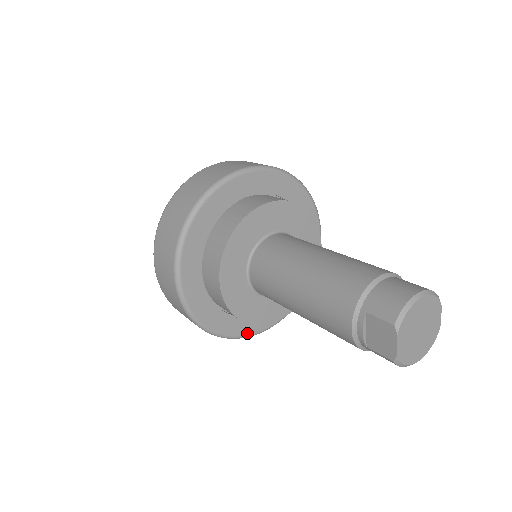
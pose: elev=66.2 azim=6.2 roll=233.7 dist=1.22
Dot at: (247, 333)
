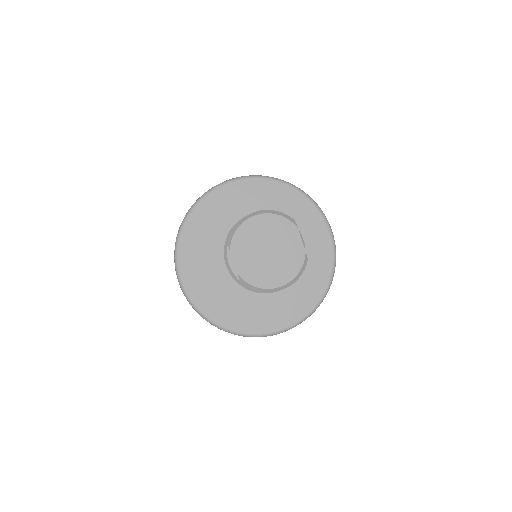
Dot at: (258, 331)
